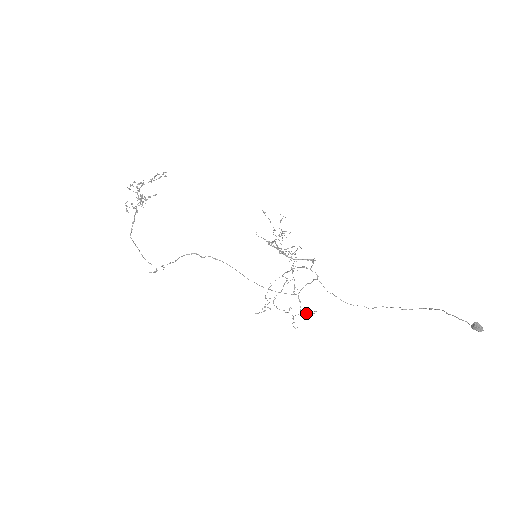
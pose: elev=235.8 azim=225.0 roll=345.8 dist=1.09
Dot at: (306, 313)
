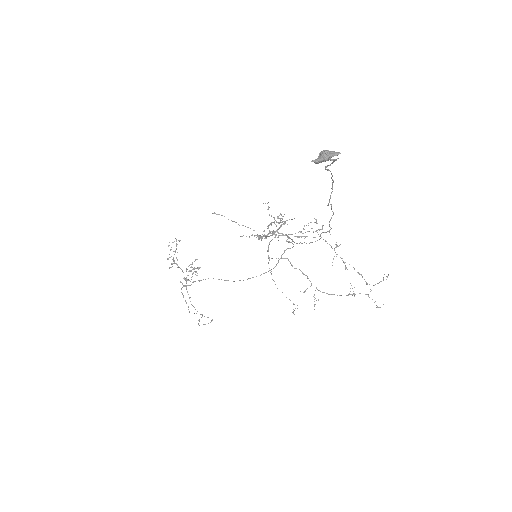
Dot at: (378, 283)
